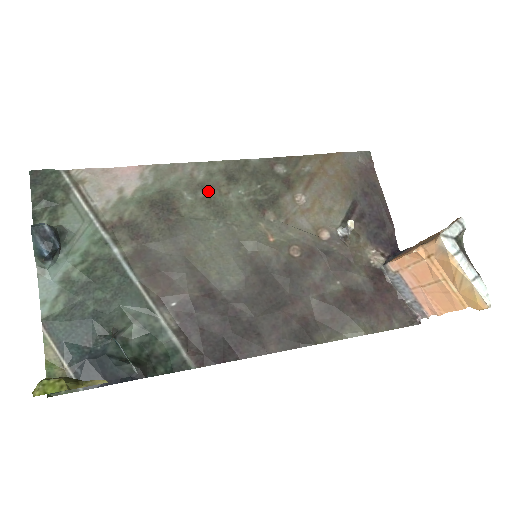
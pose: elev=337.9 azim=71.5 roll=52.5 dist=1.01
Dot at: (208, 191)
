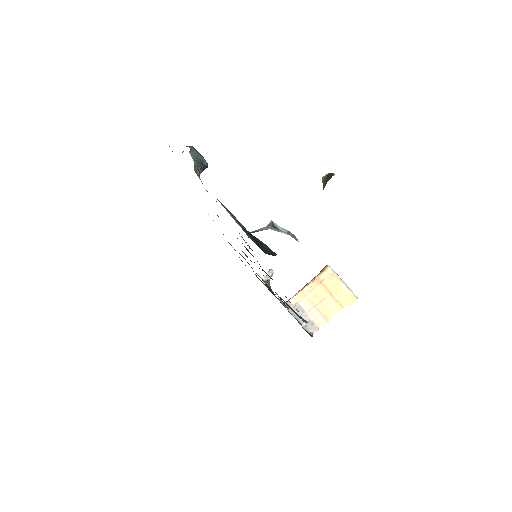
Dot at: occluded
